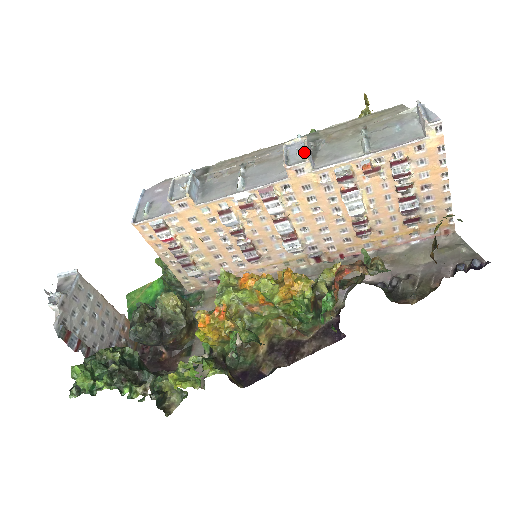
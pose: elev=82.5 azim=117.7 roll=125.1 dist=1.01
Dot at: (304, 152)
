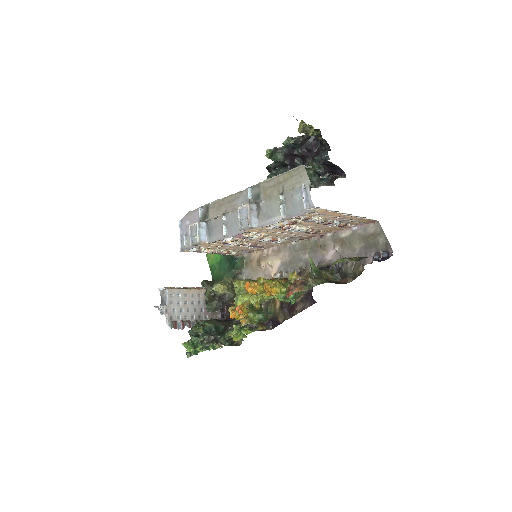
Dot at: (248, 220)
